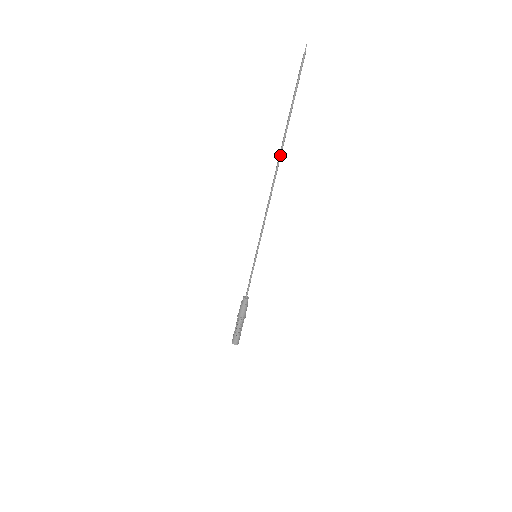
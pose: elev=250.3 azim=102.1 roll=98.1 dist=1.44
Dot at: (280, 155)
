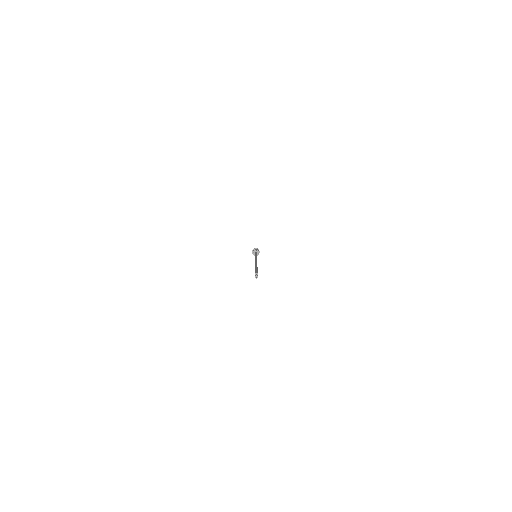
Dot at: occluded
